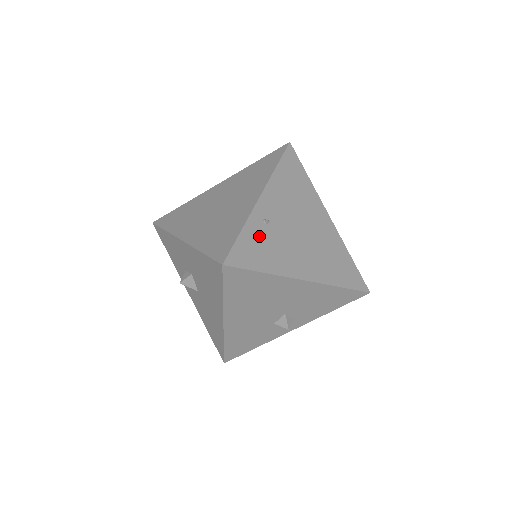
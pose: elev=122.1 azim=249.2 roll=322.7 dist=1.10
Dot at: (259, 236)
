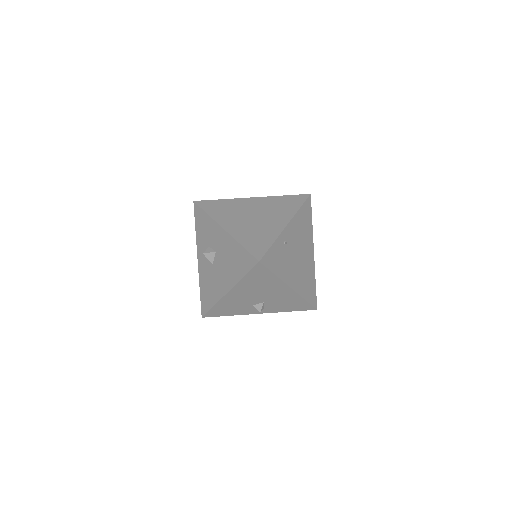
Dot at: (280, 251)
